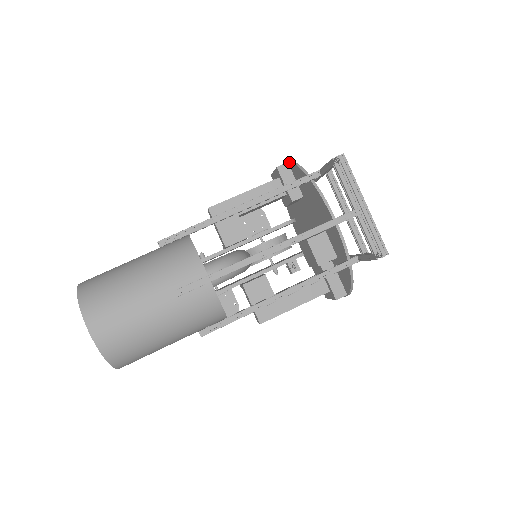
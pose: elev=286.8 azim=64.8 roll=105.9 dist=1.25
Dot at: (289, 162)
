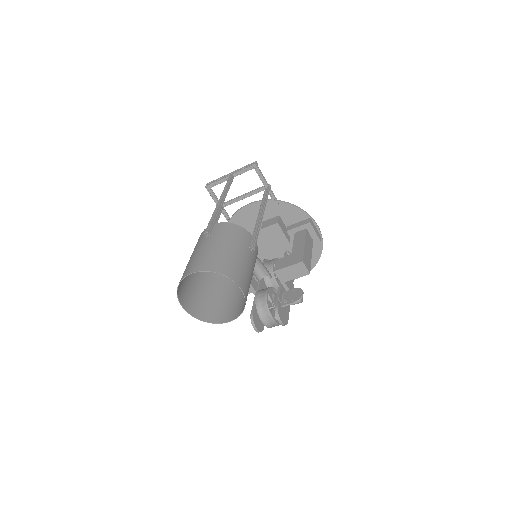
Dot at: occluded
